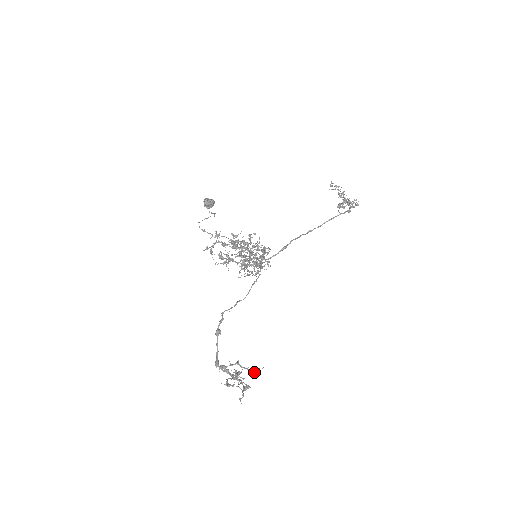
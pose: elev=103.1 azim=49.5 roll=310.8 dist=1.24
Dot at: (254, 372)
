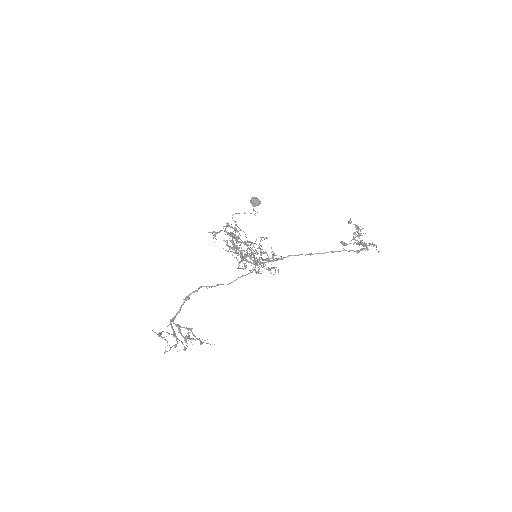
Dot at: (201, 343)
